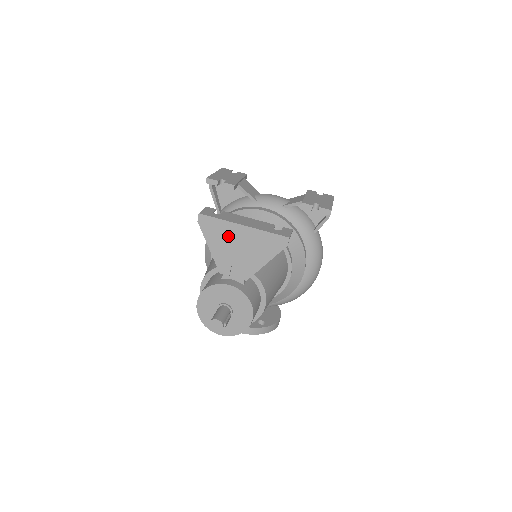
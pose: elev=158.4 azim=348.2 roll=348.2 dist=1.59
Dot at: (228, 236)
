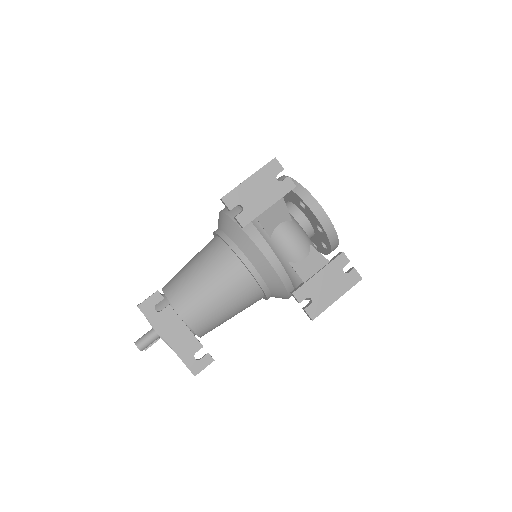
Dot at: occluded
